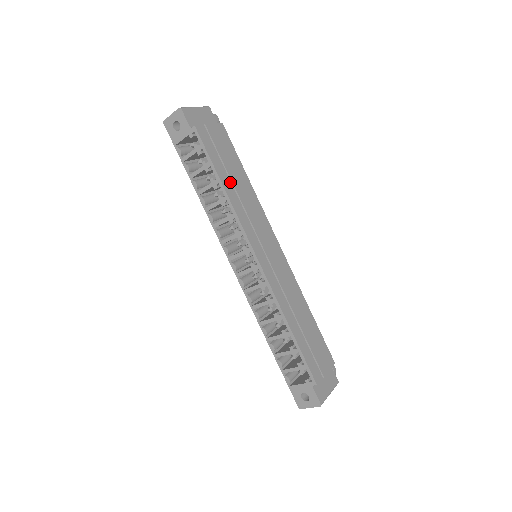
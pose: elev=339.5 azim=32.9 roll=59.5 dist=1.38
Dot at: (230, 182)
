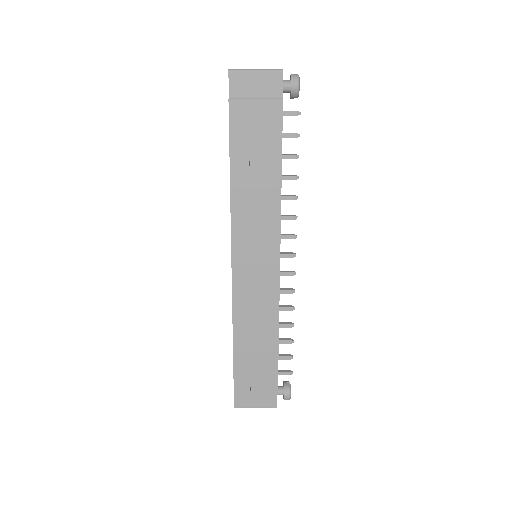
Dot at: (245, 176)
